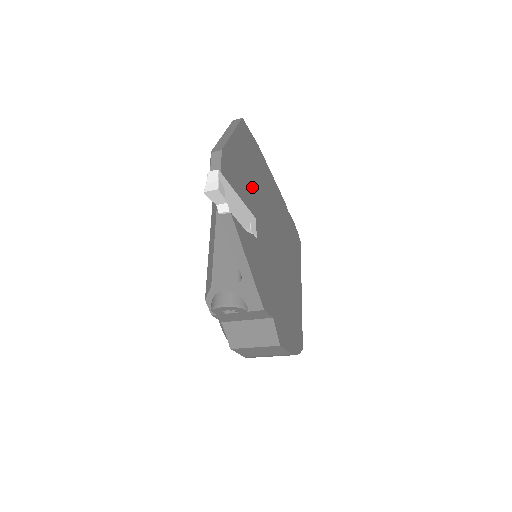
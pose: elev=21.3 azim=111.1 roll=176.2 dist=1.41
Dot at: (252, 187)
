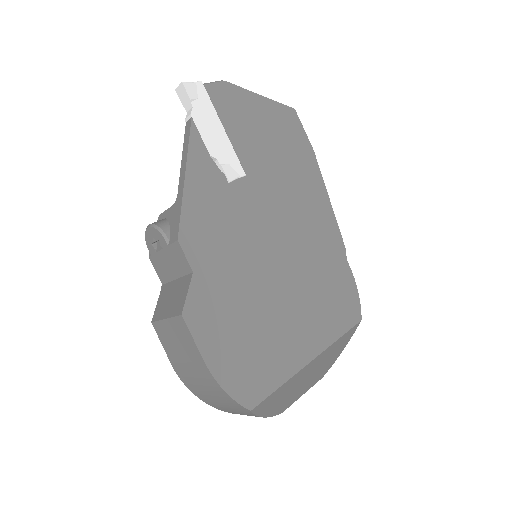
Dot at: (264, 154)
